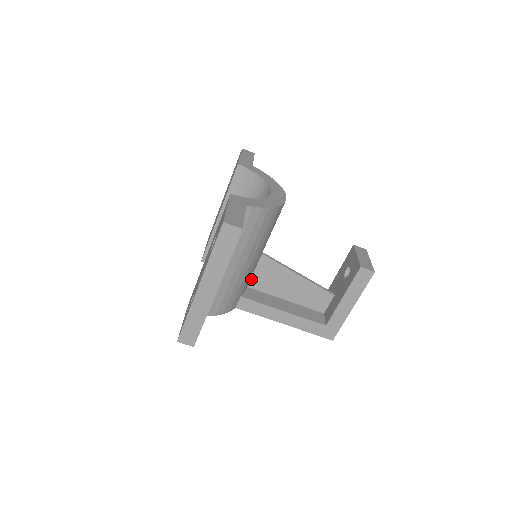
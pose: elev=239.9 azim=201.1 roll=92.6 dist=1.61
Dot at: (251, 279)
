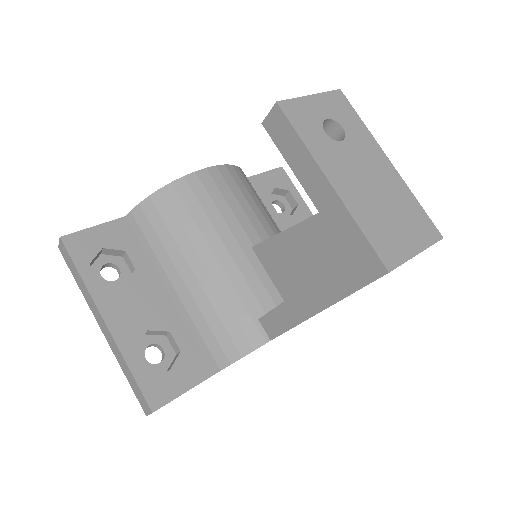
Dot at: (278, 289)
